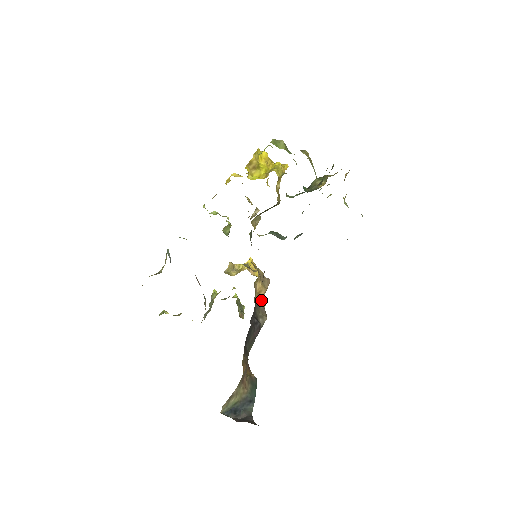
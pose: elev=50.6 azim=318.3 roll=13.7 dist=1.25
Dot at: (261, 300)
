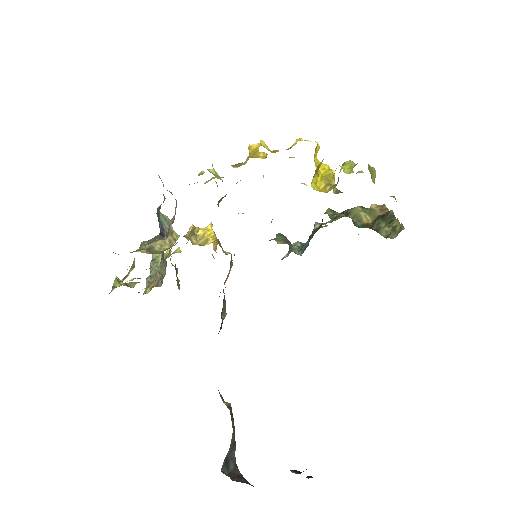
Dot at: (223, 290)
